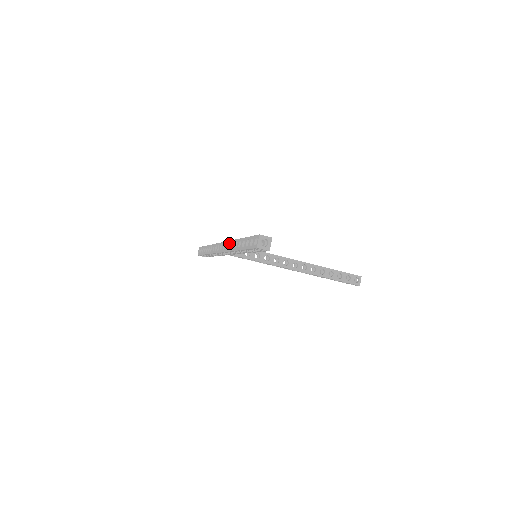
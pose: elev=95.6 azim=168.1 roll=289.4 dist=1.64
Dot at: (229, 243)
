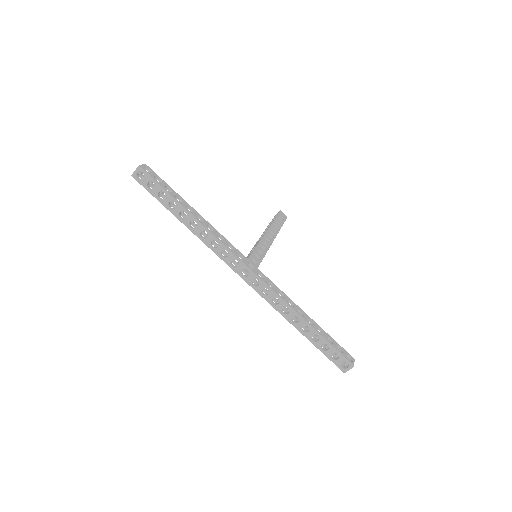
Dot at: (275, 297)
